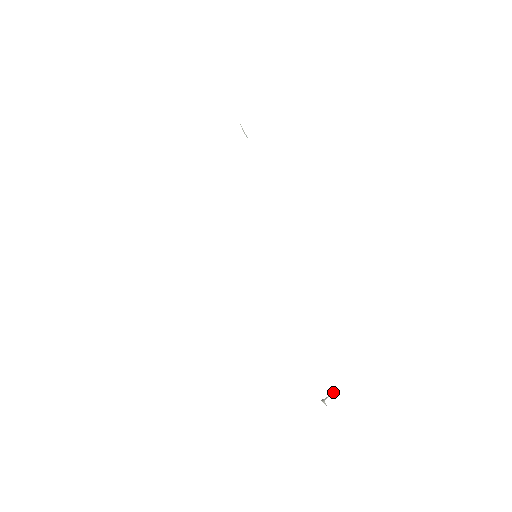
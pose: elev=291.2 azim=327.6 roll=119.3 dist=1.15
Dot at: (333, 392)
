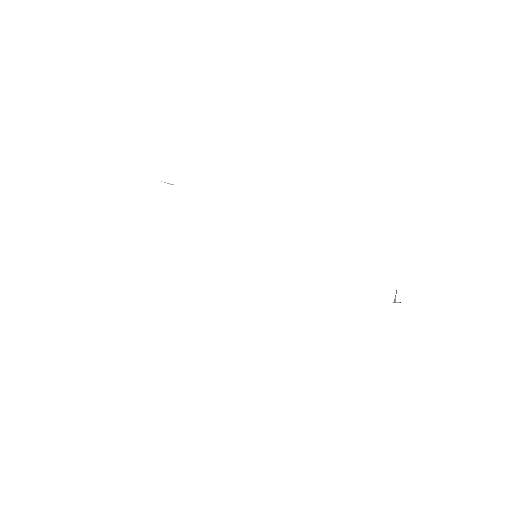
Dot at: (396, 292)
